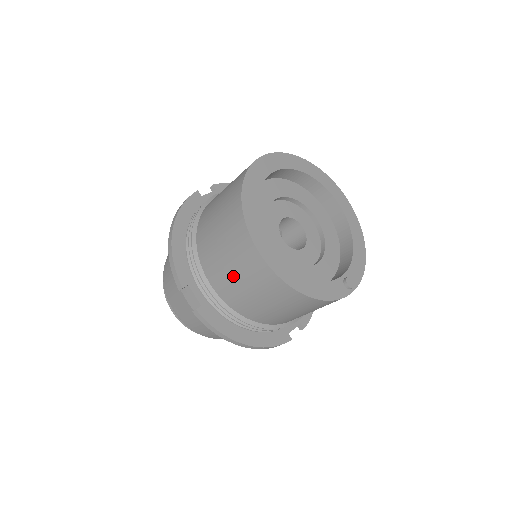
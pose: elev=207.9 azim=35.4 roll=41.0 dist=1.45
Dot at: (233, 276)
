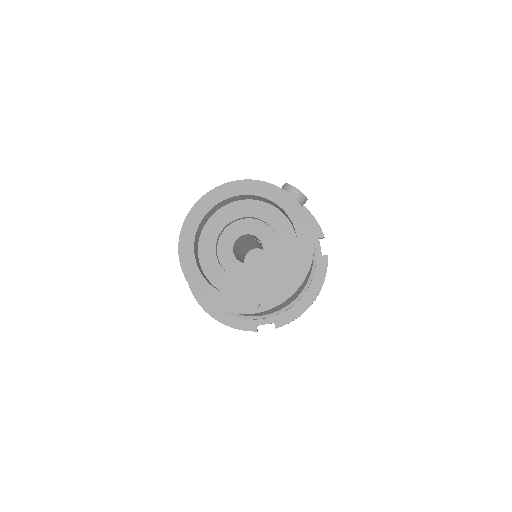
Dot at: occluded
